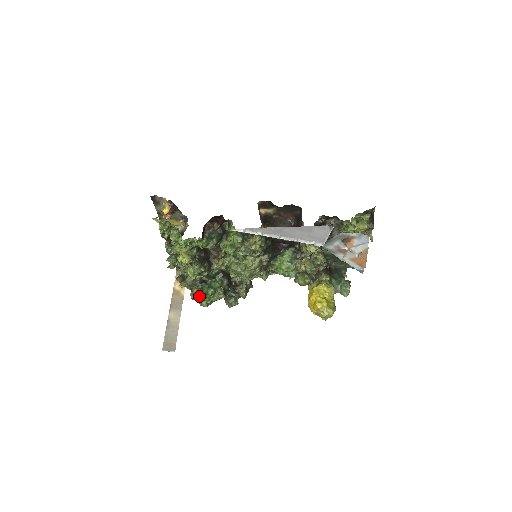
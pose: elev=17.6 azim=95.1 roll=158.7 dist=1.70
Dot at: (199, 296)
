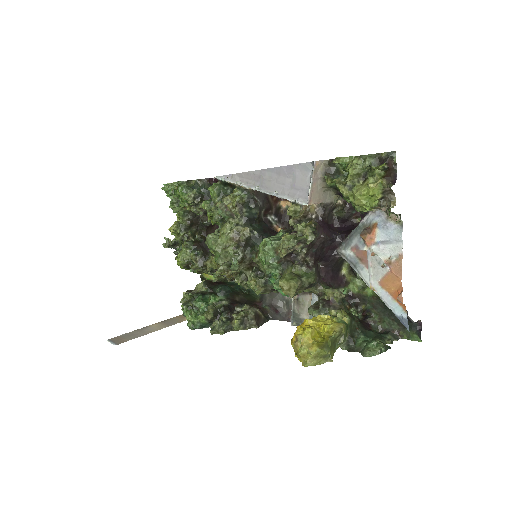
Dot at: (188, 308)
